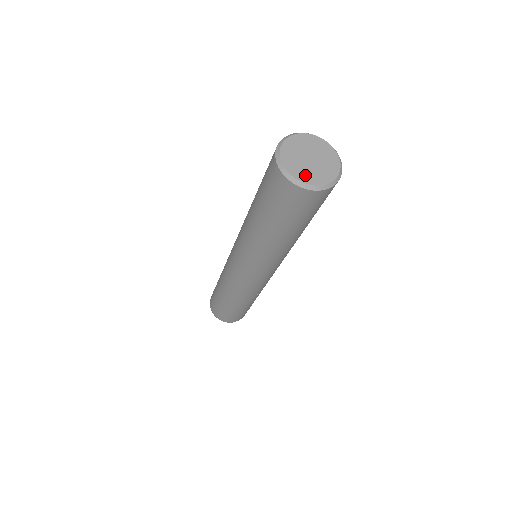
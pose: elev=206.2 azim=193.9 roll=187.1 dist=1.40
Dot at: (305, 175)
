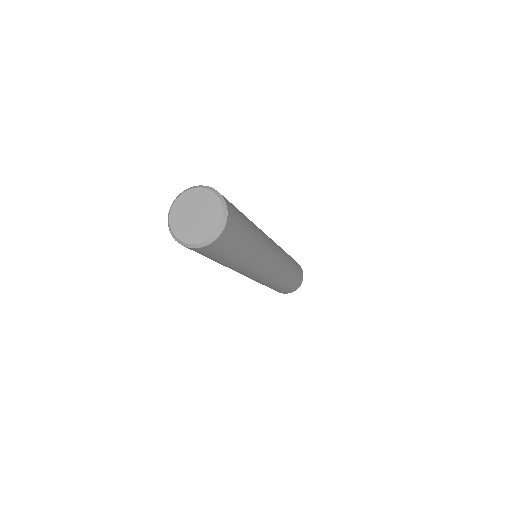
Dot at: (196, 236)
